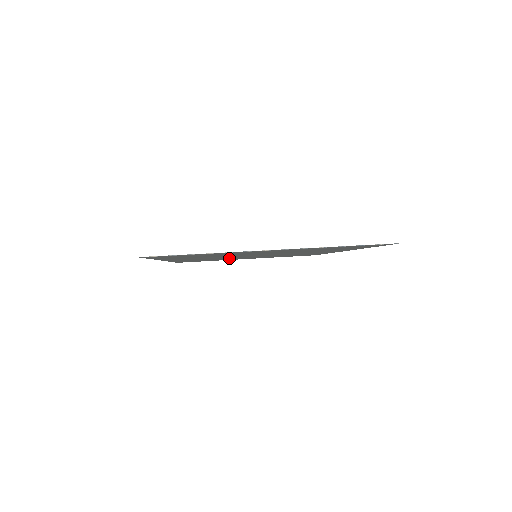
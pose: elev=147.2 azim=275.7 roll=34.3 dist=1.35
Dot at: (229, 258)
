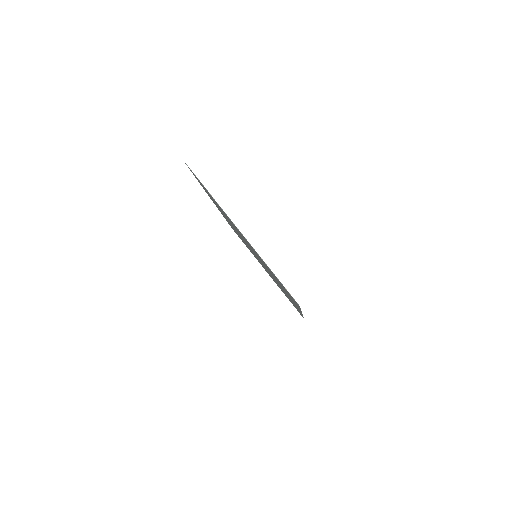
Dot at: occluded
